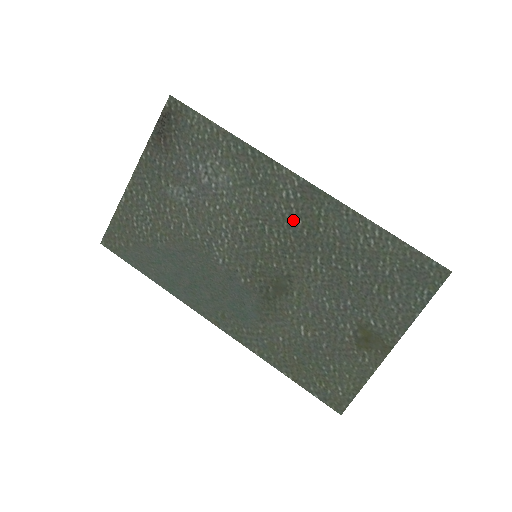
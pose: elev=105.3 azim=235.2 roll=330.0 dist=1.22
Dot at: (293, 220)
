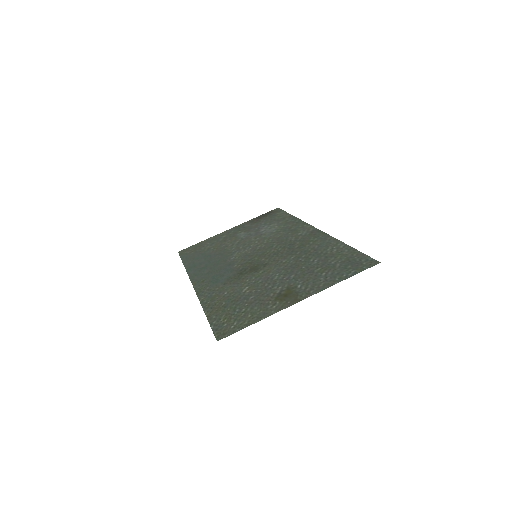
Dot at: (294, 242)
